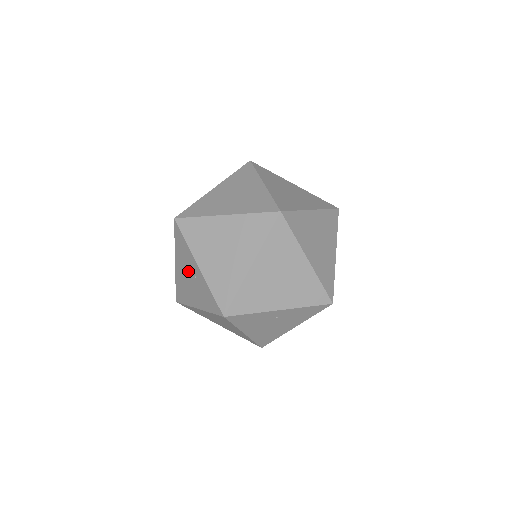
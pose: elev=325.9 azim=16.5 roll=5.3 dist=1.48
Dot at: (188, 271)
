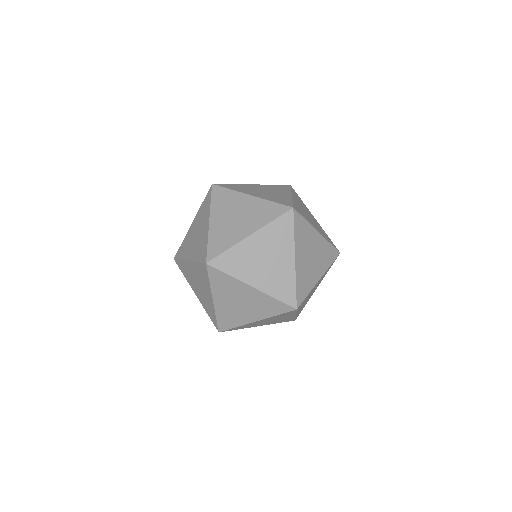
Dot at: (236, 298)
